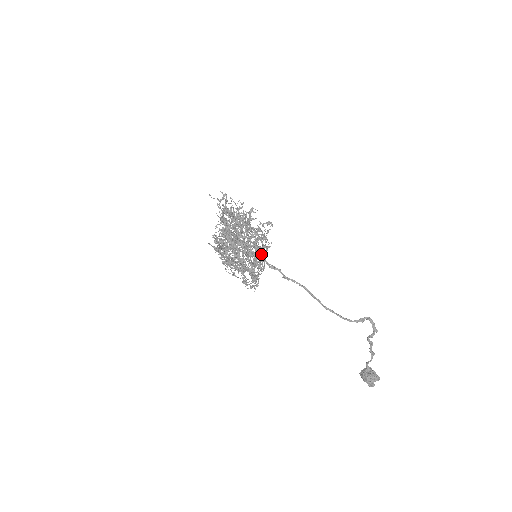
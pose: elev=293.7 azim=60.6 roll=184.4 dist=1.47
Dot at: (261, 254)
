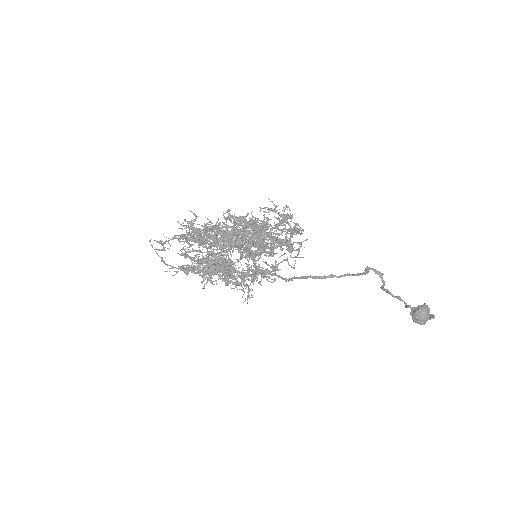
Dot at: (259, 249)
